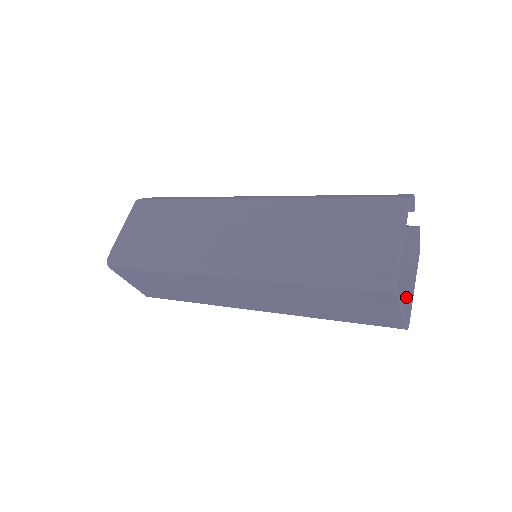
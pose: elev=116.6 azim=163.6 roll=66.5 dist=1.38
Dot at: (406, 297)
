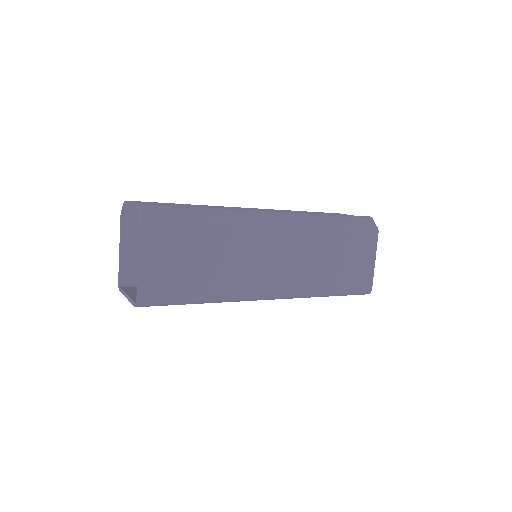
Dot at: occluded
